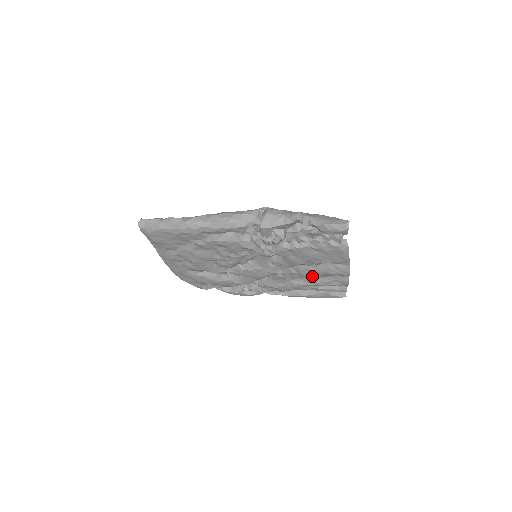
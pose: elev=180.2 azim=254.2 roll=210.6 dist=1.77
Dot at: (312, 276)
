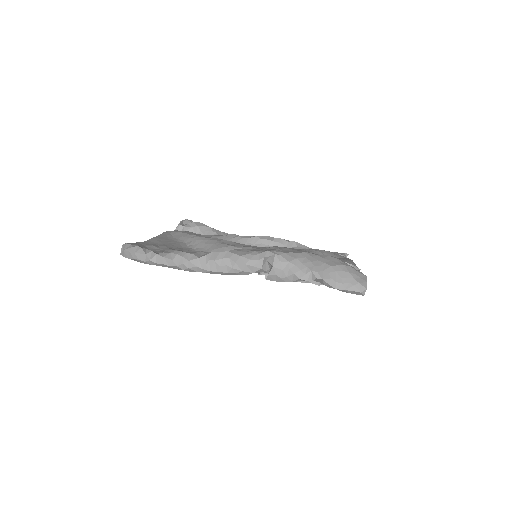
Dot at: occluded
